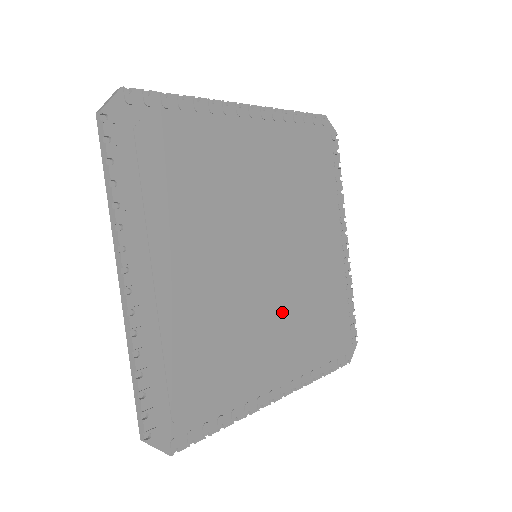
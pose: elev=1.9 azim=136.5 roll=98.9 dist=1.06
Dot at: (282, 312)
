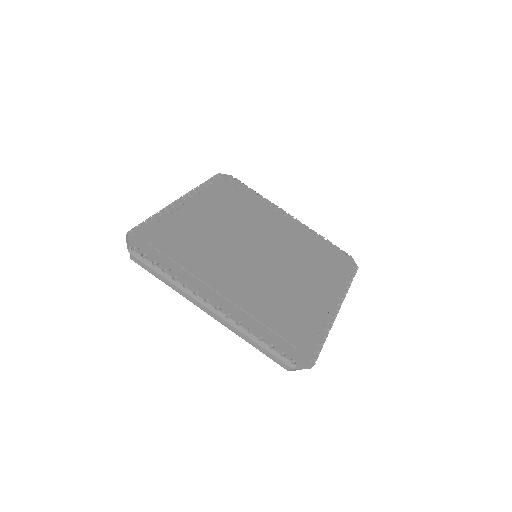
Dot at: (253, 279)
